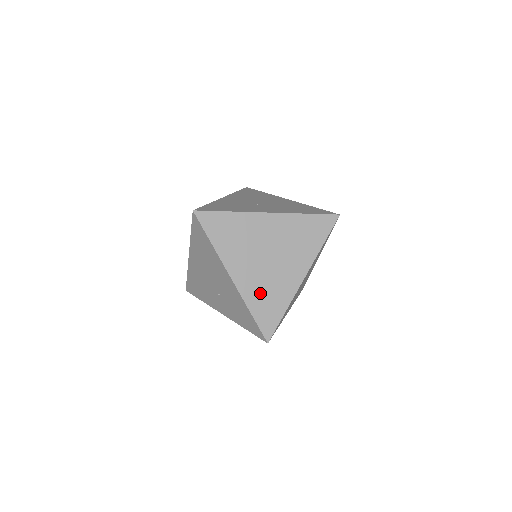
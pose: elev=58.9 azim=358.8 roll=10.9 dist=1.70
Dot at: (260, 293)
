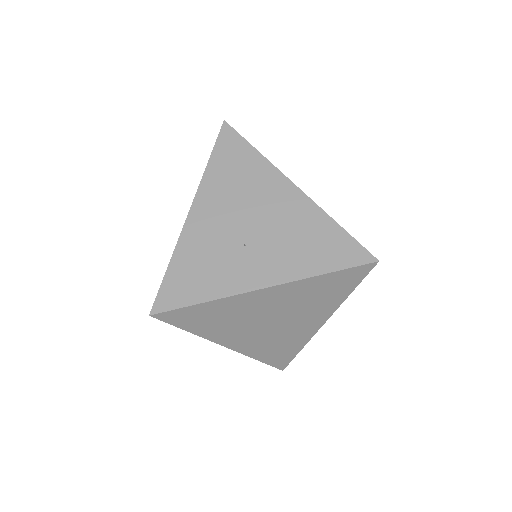
Dot at: (266, 347)
